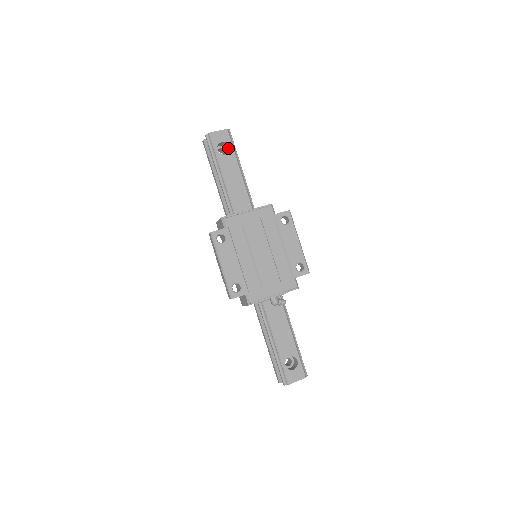
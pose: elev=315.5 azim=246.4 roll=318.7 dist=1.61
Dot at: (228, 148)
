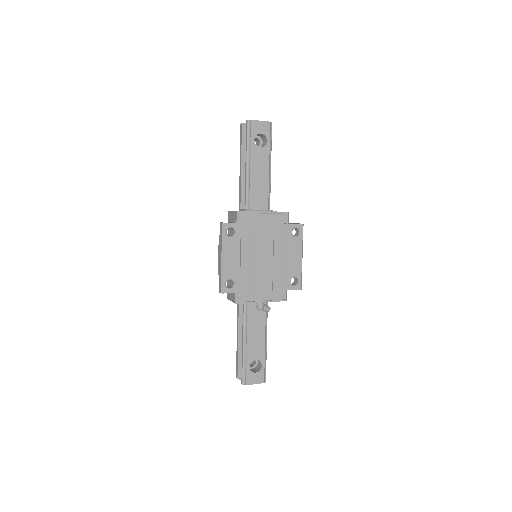
Dot at: (264, 141)
